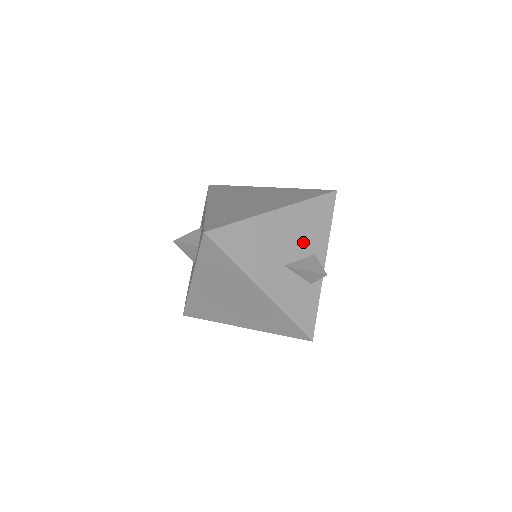
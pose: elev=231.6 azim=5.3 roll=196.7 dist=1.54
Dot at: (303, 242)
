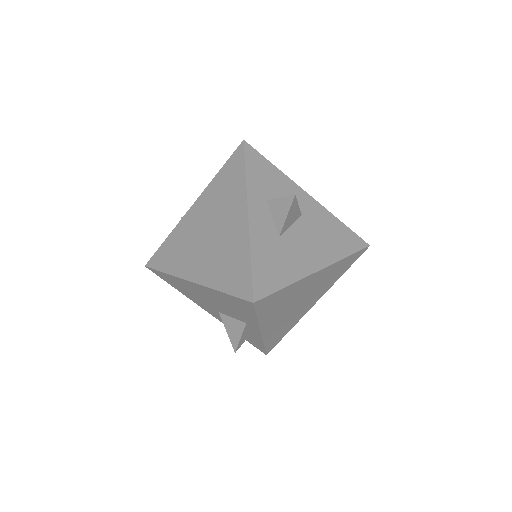
Dot at: (230, 311)
